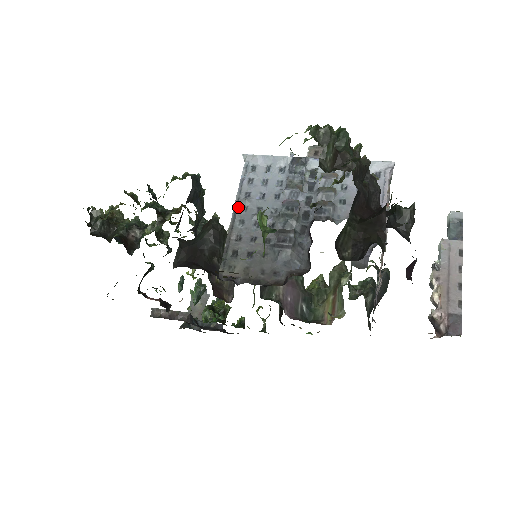
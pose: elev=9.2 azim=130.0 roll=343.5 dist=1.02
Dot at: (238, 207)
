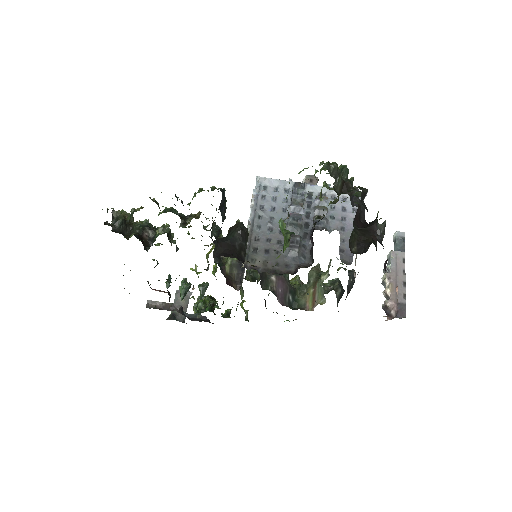
Dot at: (255, 216)
